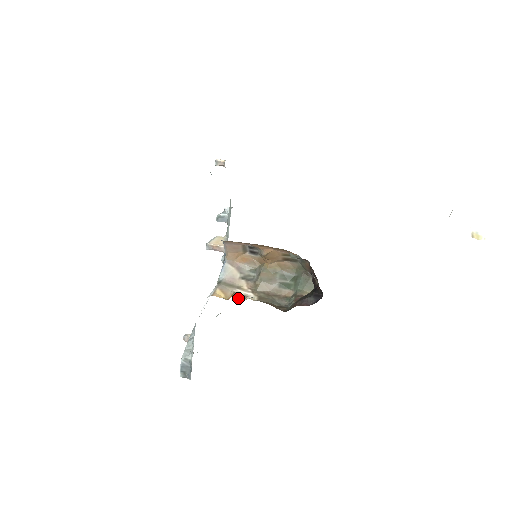
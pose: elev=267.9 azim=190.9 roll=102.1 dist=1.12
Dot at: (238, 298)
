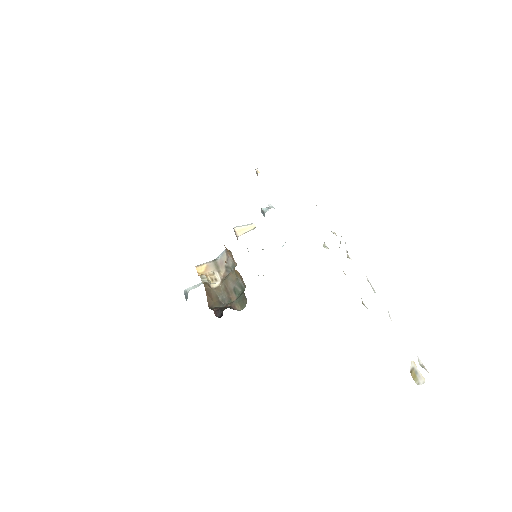
Dot at: (201, 279)
